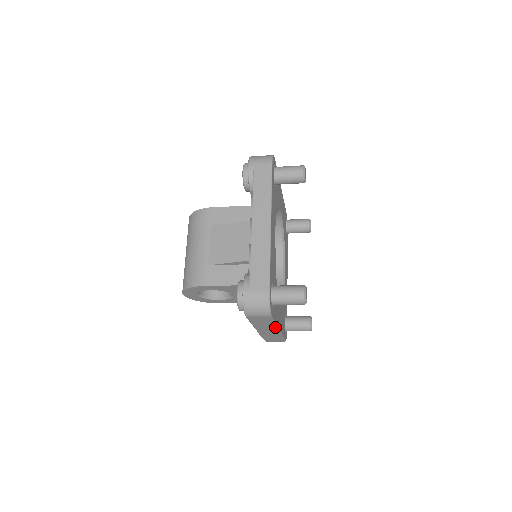
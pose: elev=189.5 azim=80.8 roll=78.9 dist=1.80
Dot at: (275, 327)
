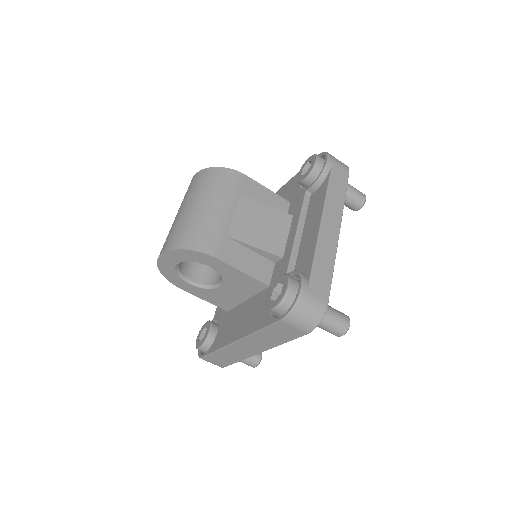
Dot at: (269, 347)
